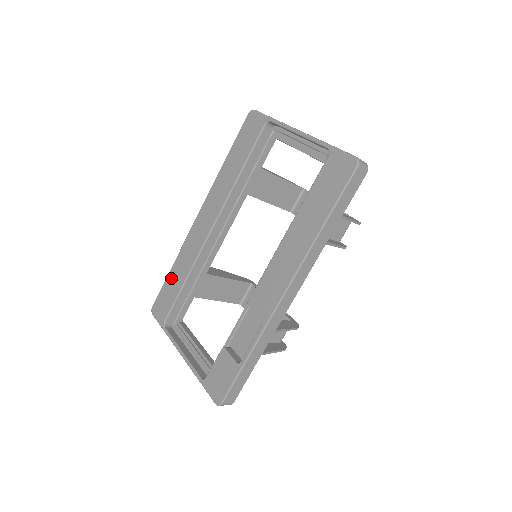
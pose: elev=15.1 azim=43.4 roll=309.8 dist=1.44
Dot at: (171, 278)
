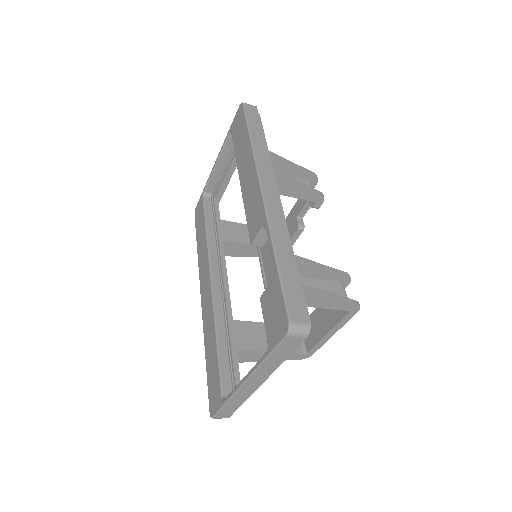
Dot at: (208, 362)
